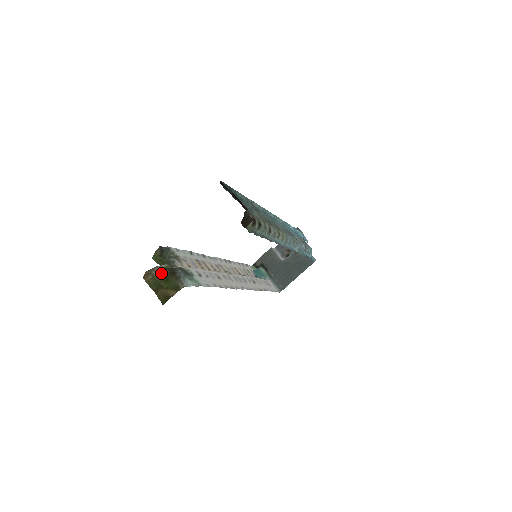
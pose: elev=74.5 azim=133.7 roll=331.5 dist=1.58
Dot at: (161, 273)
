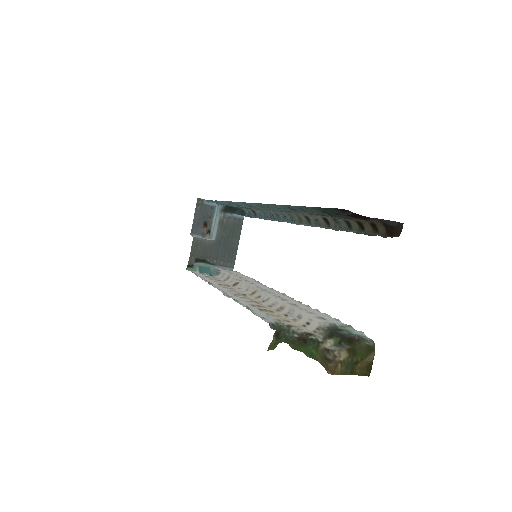
Dot at: (346, 352)
